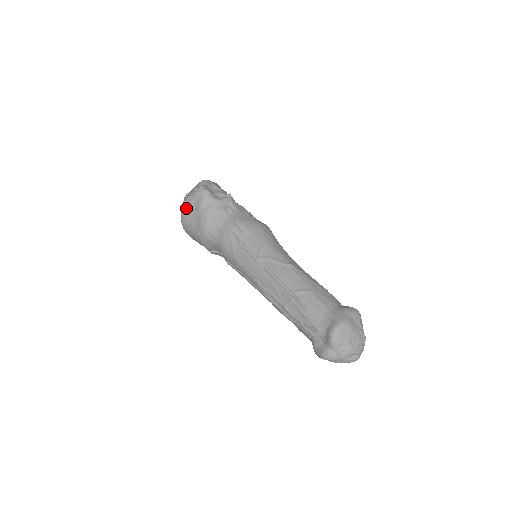
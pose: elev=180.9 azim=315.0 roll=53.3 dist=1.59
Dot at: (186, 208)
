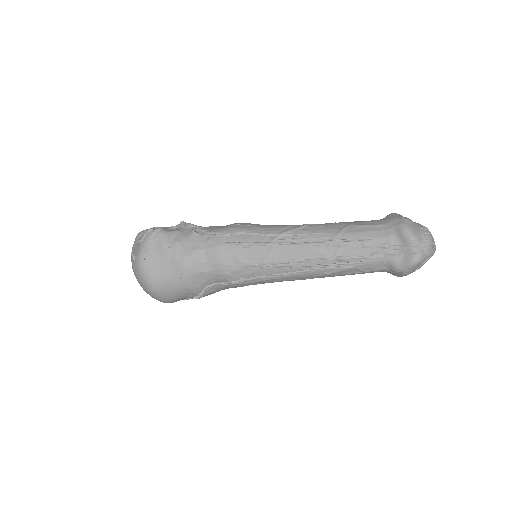
Dot at: (147, 263)
